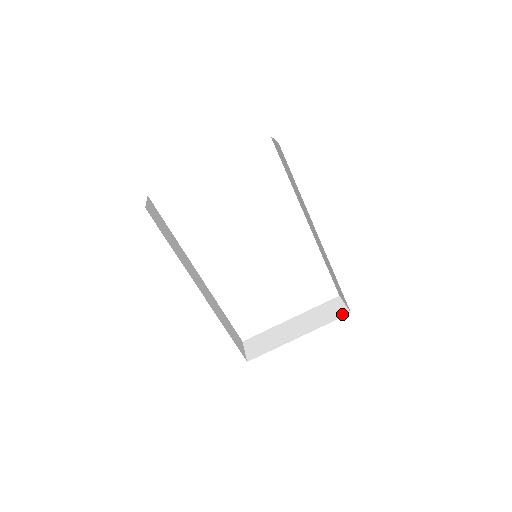
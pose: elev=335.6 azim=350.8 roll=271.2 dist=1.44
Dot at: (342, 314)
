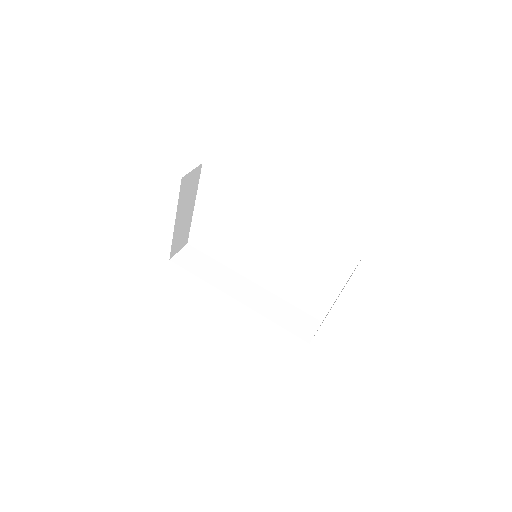
Dot at: occluded
